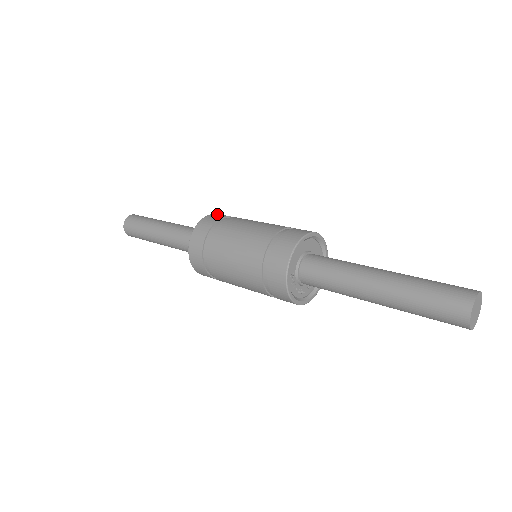
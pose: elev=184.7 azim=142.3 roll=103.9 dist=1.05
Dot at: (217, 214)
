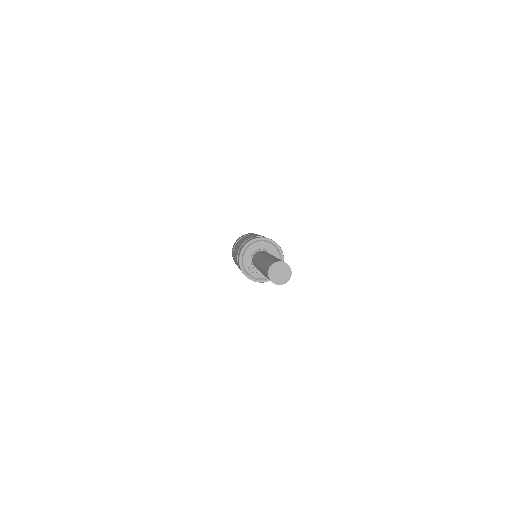
Dot at: (252, 233)
